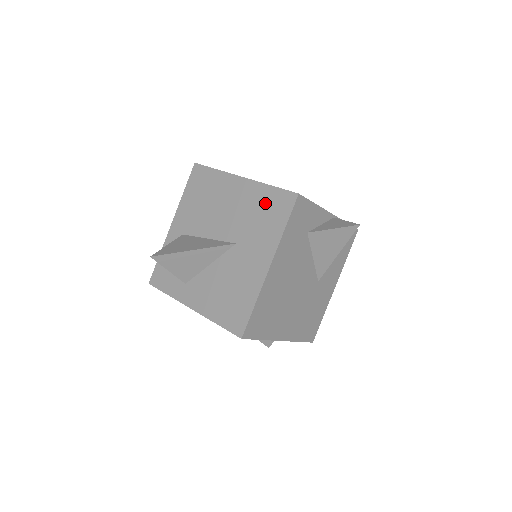
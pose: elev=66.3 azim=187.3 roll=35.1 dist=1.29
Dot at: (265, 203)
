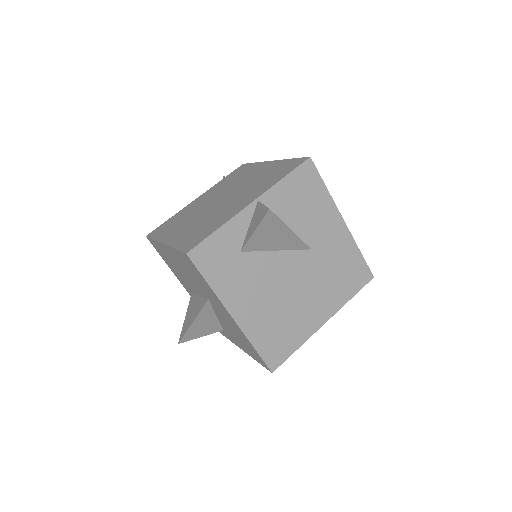
Dot at: (186, 265)
